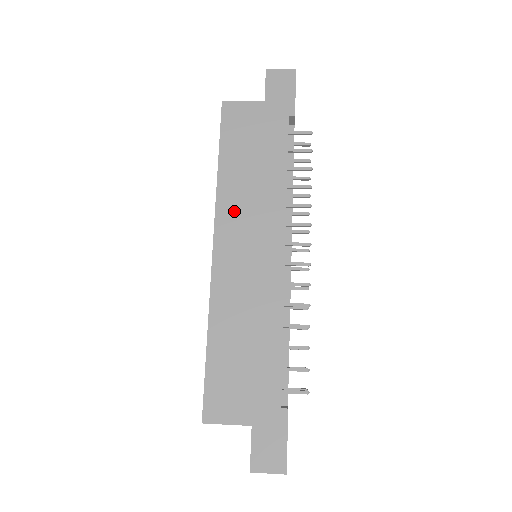
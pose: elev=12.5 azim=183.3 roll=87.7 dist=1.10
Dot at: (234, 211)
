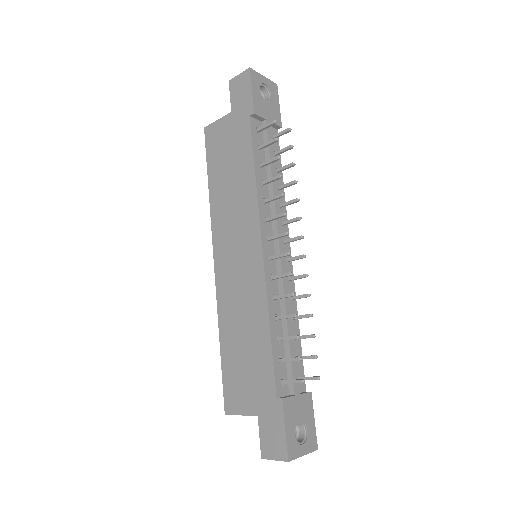
Dot at: (223, 222)
